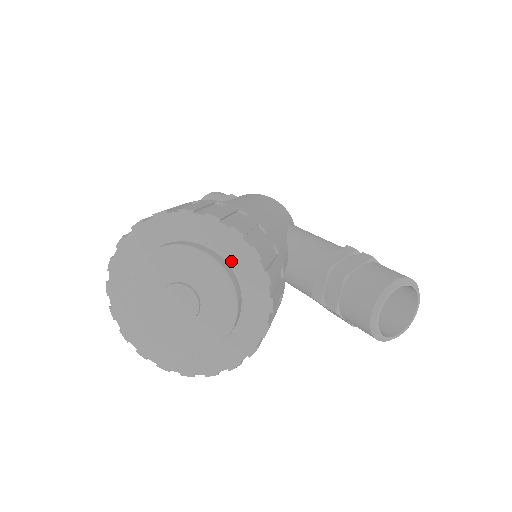
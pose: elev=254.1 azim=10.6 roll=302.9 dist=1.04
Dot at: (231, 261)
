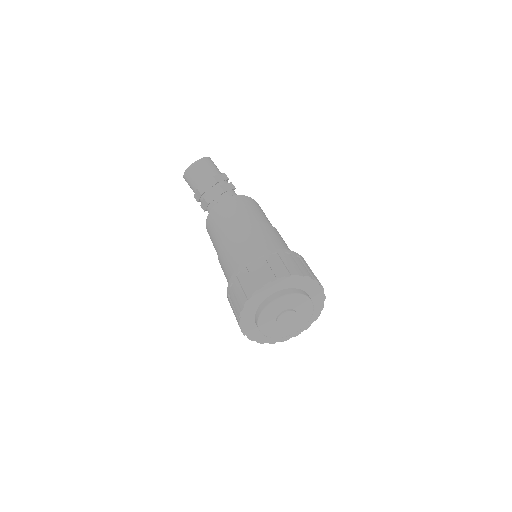
Dot at: occluded
